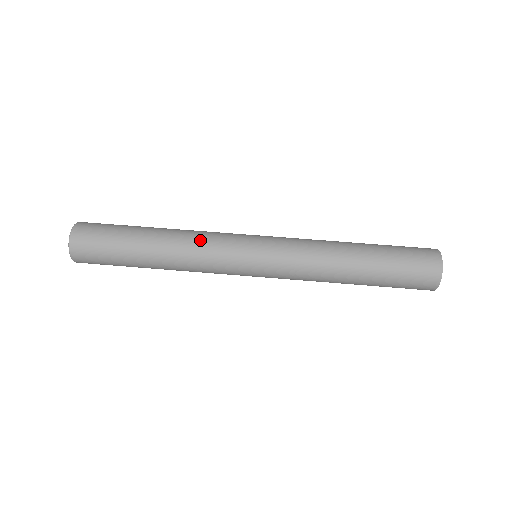
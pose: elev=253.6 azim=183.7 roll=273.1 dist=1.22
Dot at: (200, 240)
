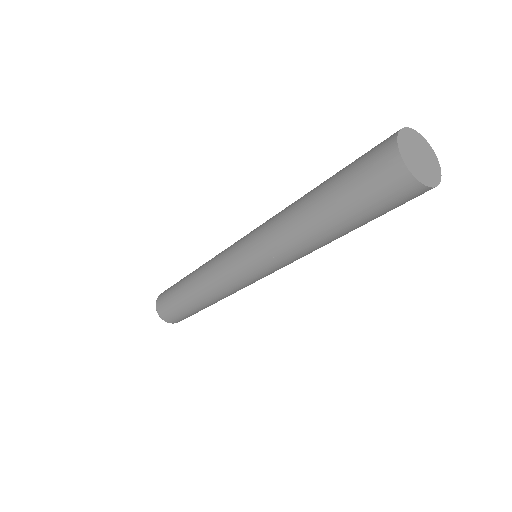
Dot at: (208, 265)
